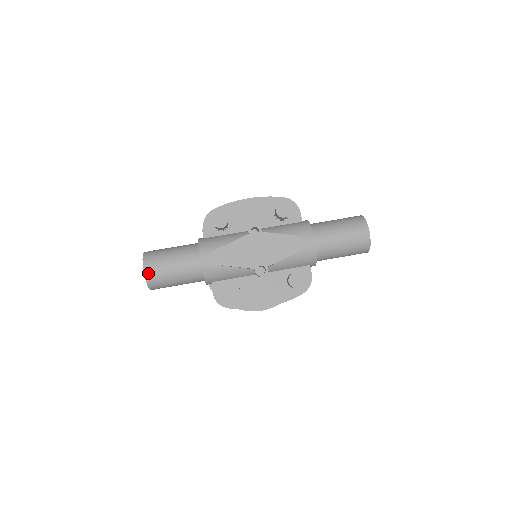
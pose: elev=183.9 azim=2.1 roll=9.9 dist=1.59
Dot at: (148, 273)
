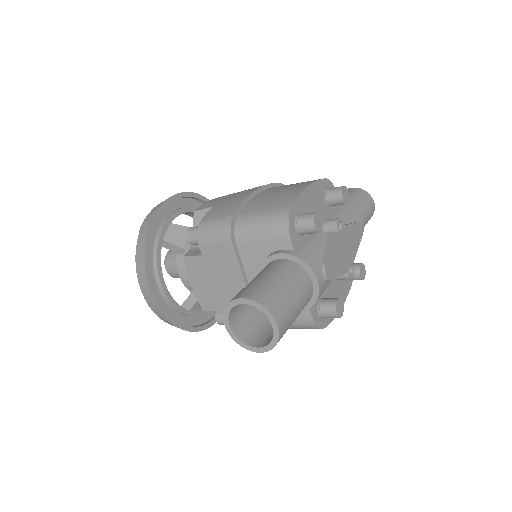
Dot at: (281, 328)
